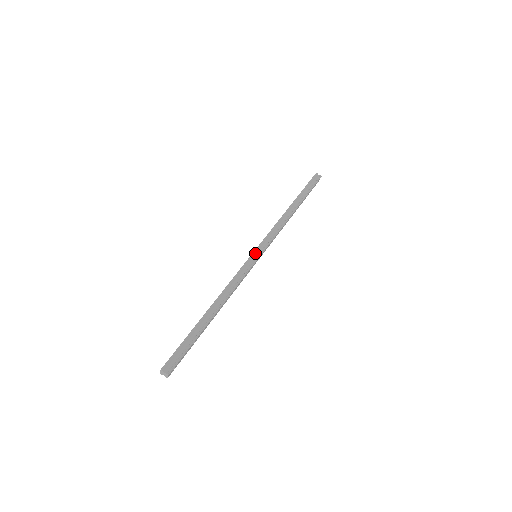
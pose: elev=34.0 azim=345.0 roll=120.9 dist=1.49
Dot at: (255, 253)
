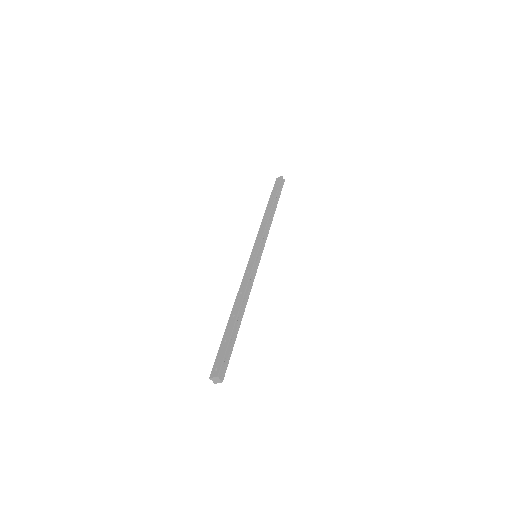
Dot at: (258, 254)
